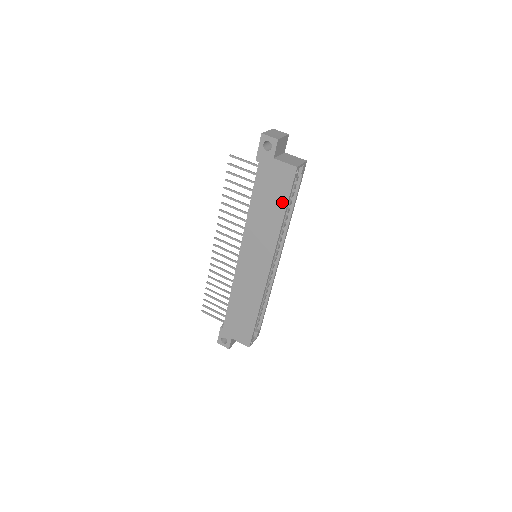
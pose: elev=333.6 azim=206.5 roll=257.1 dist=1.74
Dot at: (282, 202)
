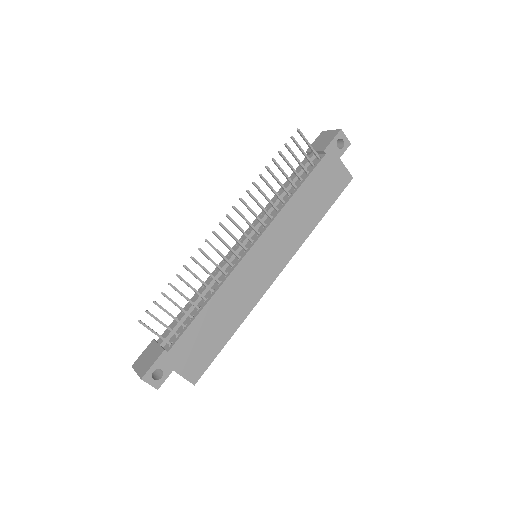
Dot at: (326, 204)
